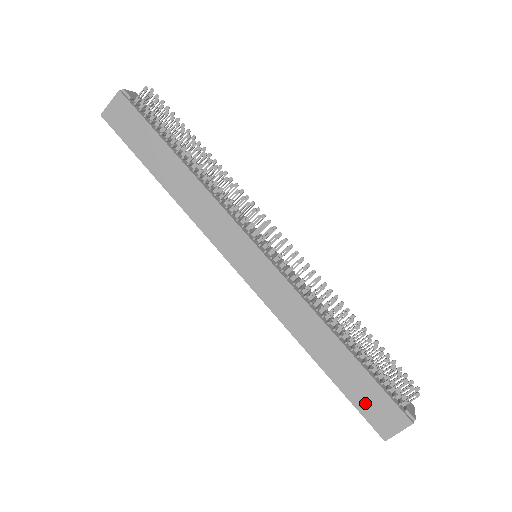
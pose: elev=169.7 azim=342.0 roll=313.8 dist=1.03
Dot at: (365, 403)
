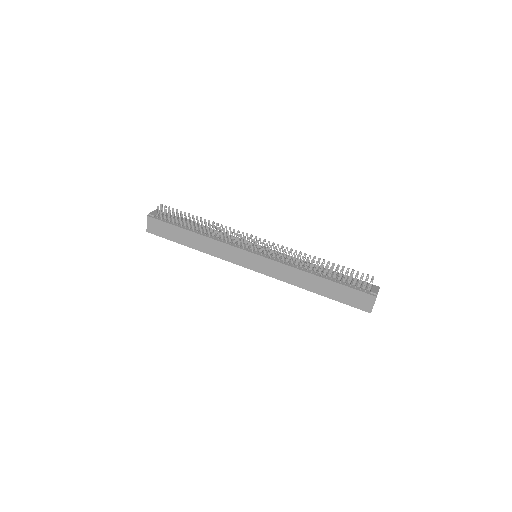
Dot at: (349, 300)
